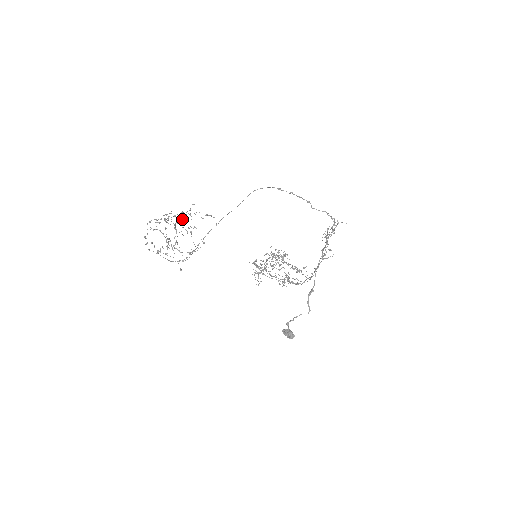
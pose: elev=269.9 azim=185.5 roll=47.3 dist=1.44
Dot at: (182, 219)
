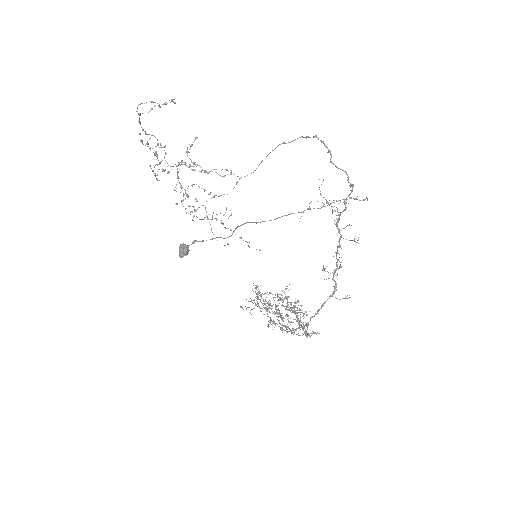
Dot at: occluded
